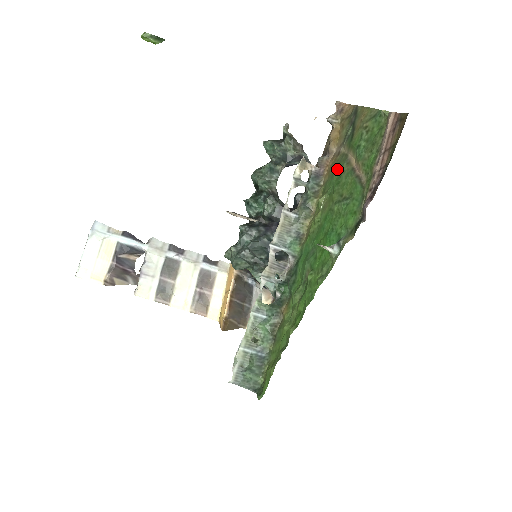
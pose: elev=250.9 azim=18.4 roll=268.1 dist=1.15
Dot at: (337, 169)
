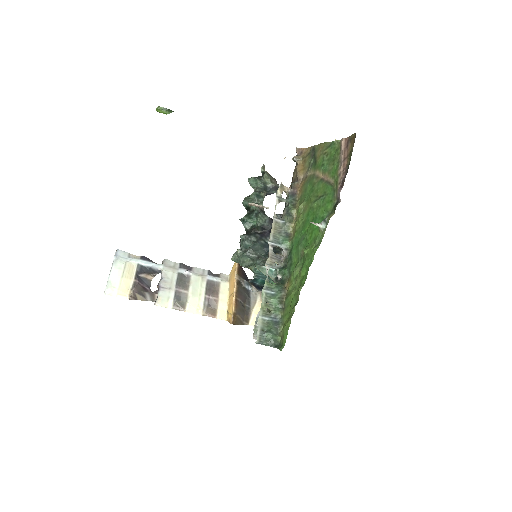
Dot at: (308, 185)
